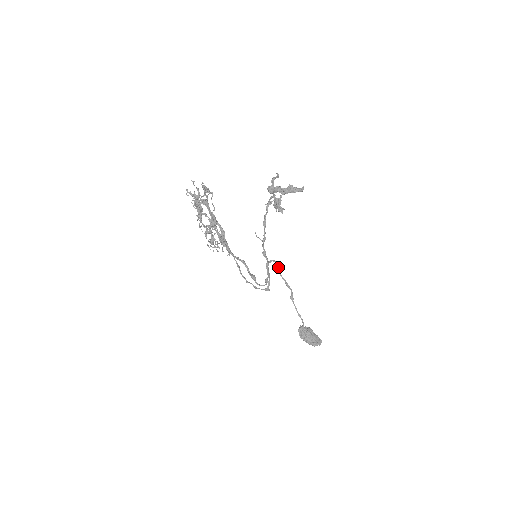
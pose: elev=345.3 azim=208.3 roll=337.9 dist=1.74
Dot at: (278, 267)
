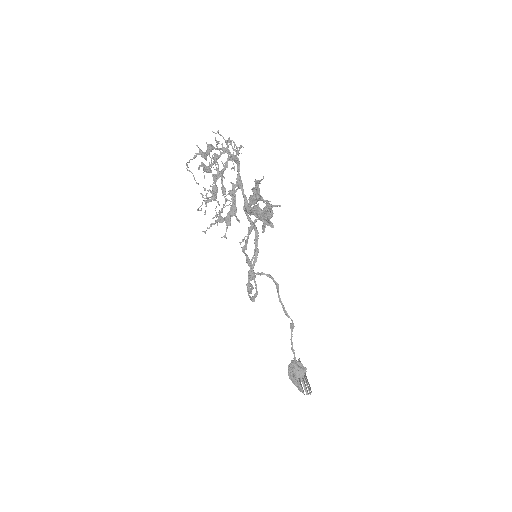
Dot at: (276, 284)
